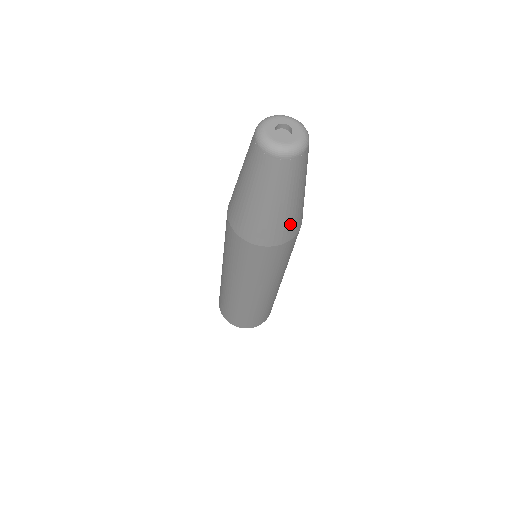
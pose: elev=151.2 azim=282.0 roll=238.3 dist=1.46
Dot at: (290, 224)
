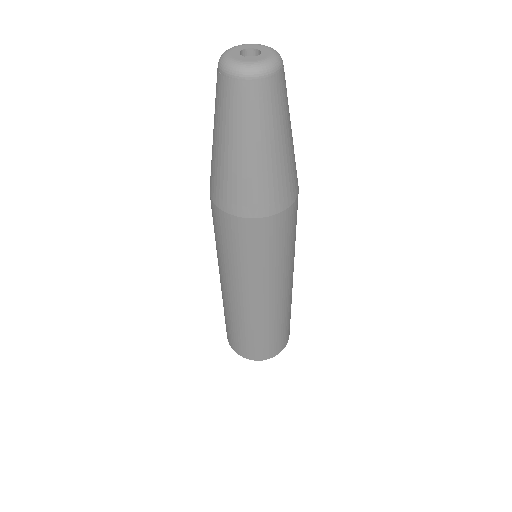
Dot at: (272, 187)
